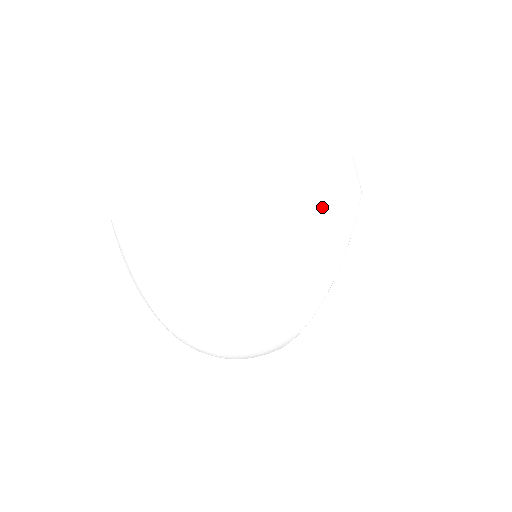
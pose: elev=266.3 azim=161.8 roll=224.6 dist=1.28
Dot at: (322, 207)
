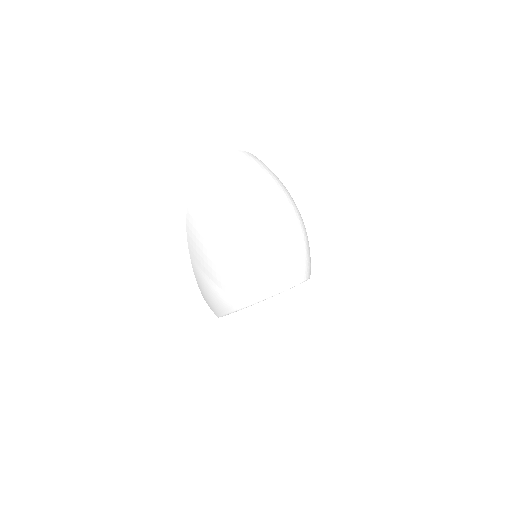
Dot at: occluded
